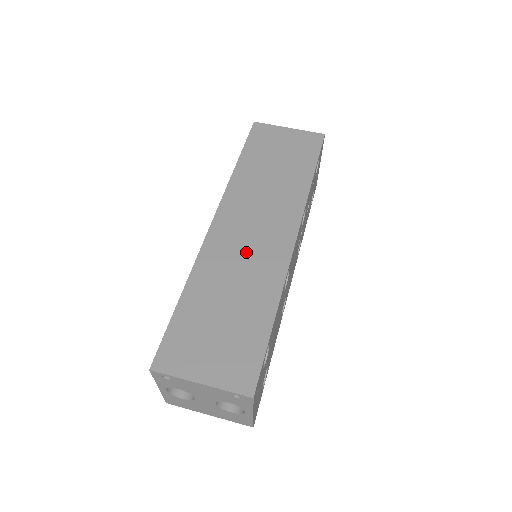
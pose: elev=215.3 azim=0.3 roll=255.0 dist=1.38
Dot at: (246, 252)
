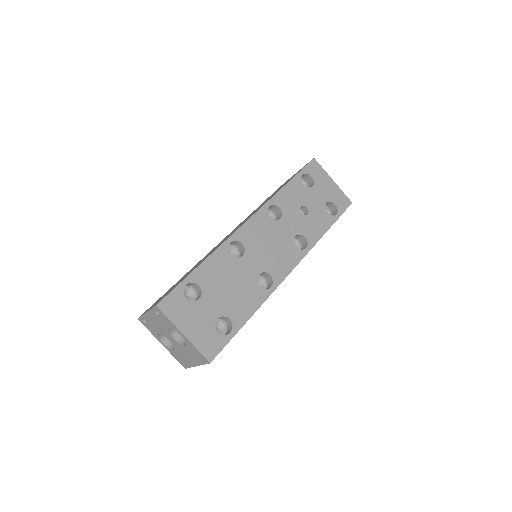
Dot at: (219, 244)
